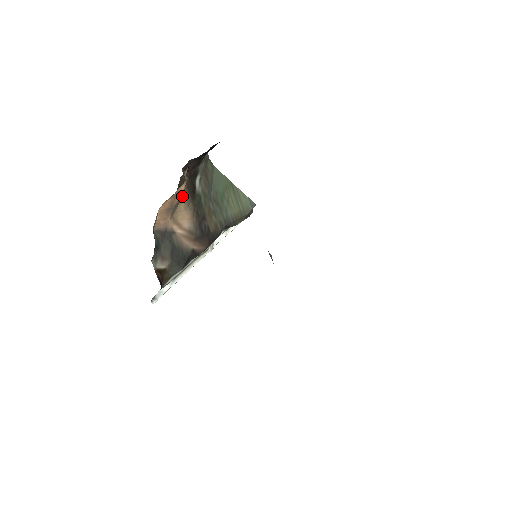
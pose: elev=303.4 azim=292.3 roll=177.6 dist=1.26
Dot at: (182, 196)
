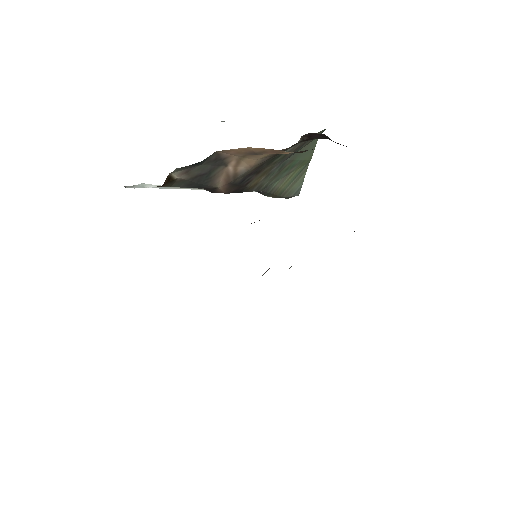
Dot at: occluded
